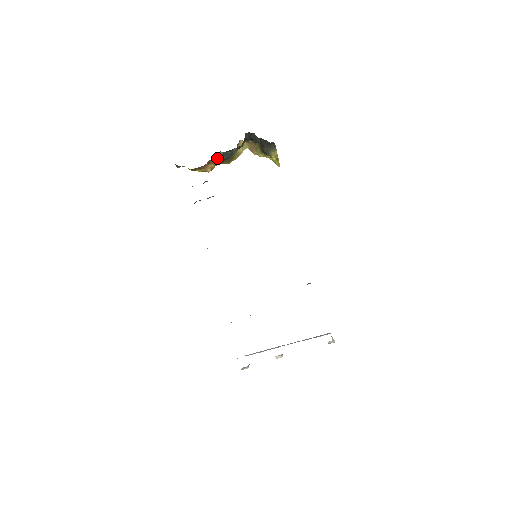
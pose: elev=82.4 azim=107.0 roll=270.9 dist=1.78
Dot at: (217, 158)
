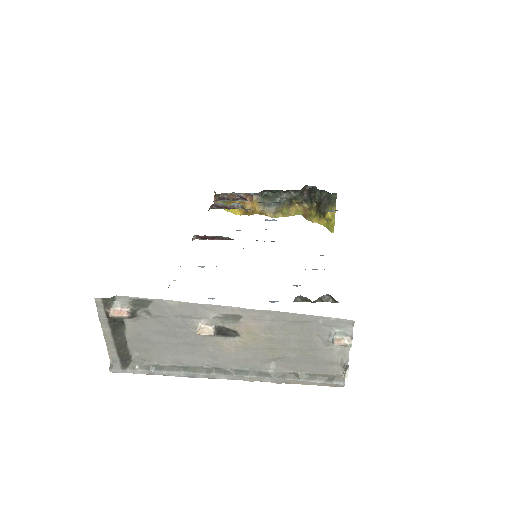
Dot at: (263, 199)
